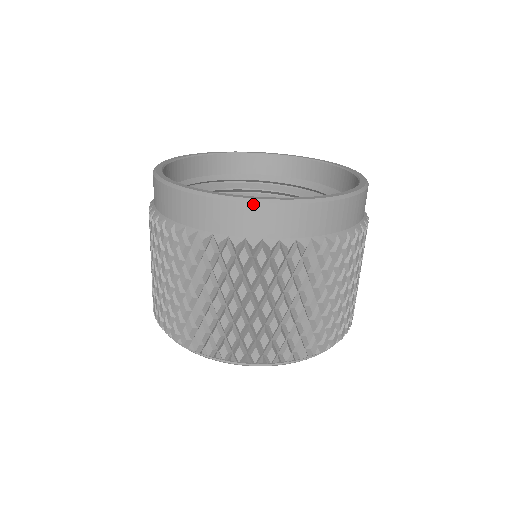
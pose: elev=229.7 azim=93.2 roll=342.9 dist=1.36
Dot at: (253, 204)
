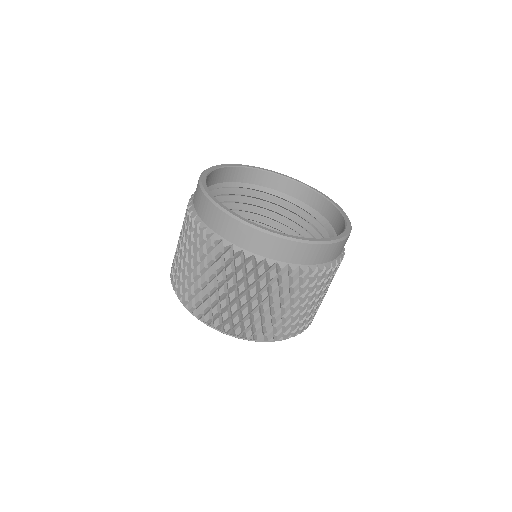
Dot at: (266, 234)
